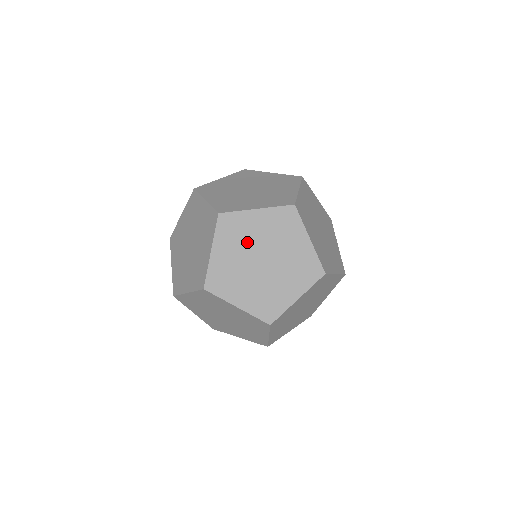
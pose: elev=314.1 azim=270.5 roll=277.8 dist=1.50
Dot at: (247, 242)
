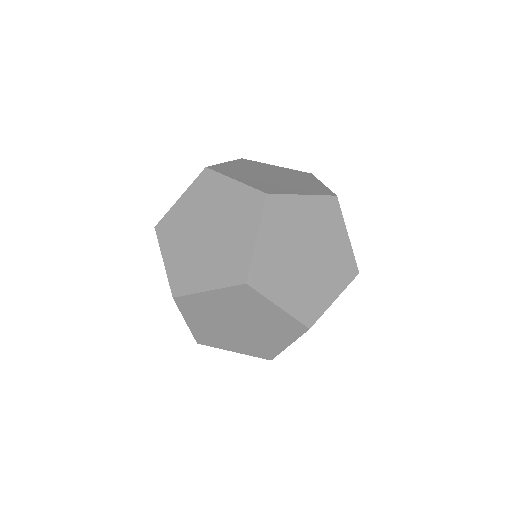
Dot at: (208, 206)
